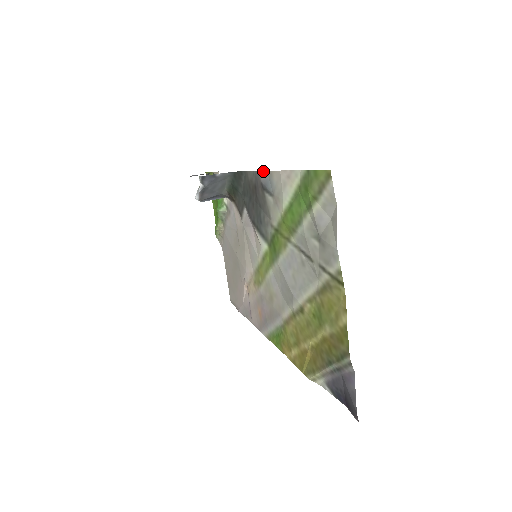
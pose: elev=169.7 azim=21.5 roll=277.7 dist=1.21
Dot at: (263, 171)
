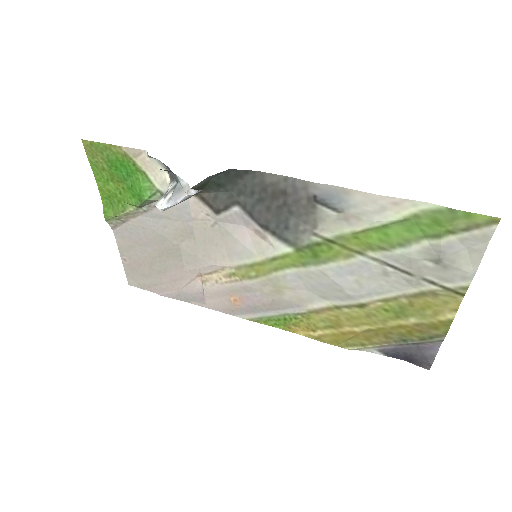
Dot at: (324, 184)
